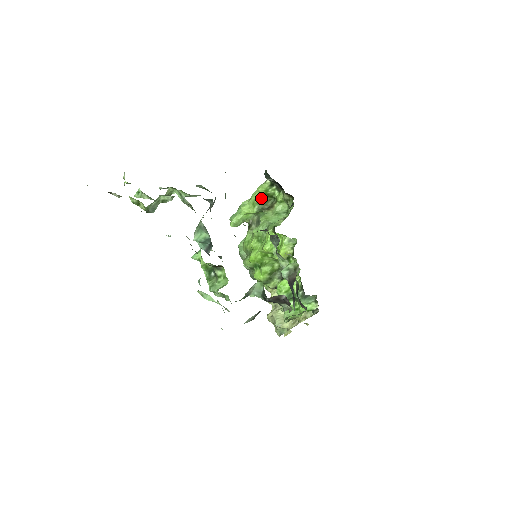
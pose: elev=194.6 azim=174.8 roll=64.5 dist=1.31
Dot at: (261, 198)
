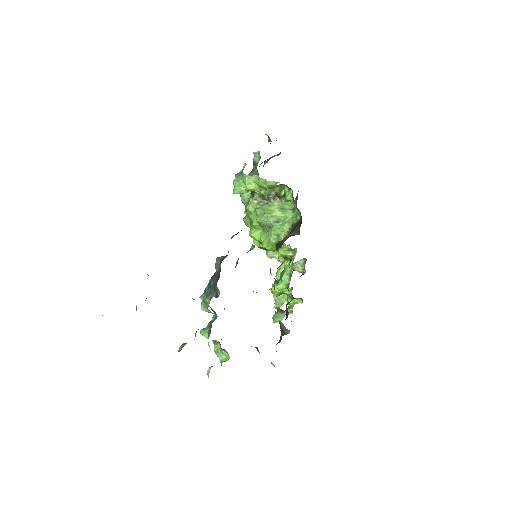
Dot at: (269, 187)
